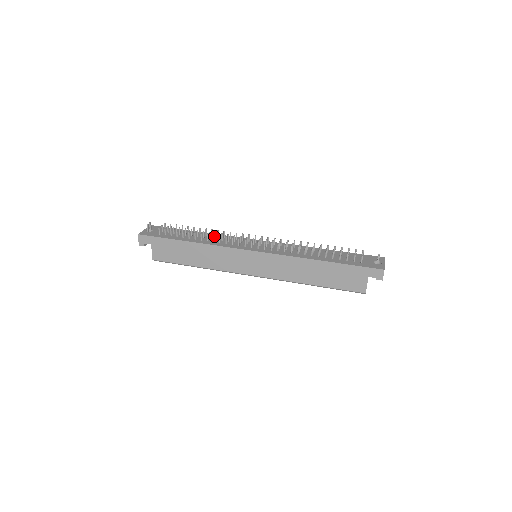
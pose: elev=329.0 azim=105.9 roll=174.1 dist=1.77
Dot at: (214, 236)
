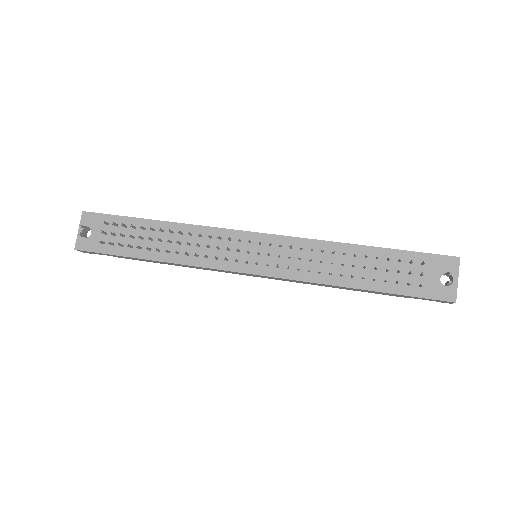
Dot at: (184, 233)
